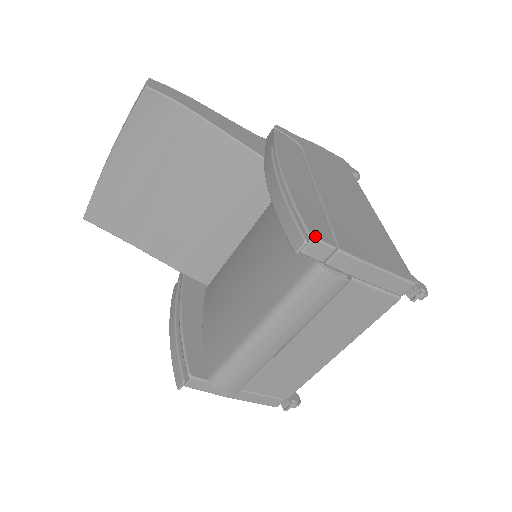
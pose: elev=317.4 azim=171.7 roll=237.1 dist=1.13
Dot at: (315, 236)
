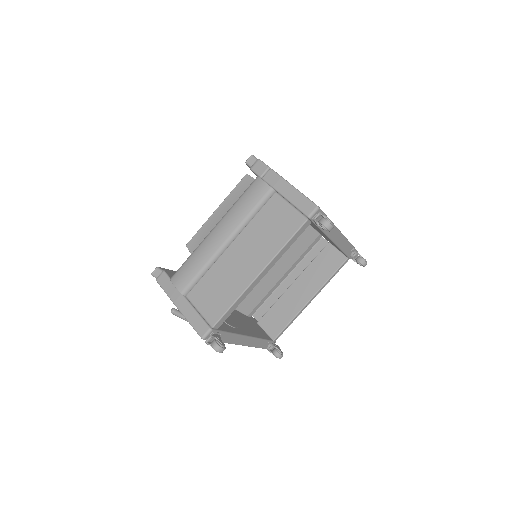
Dot at: occluded
